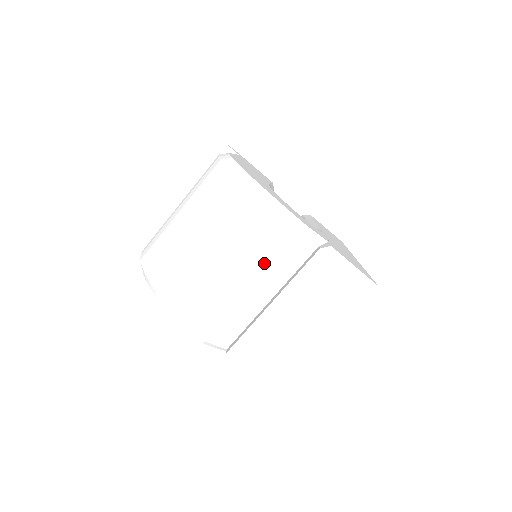
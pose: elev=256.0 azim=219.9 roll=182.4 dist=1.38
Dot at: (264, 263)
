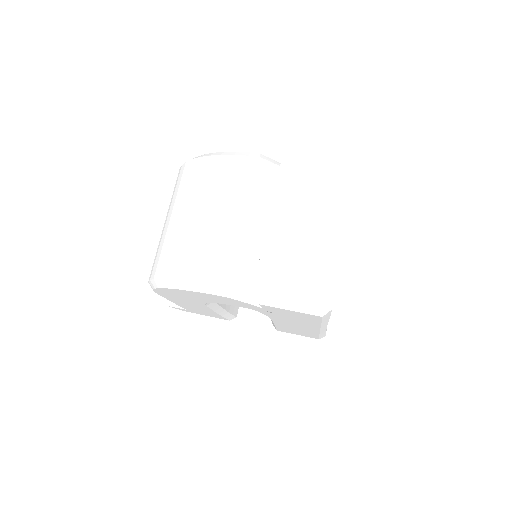
Dot at: (242, 195)
